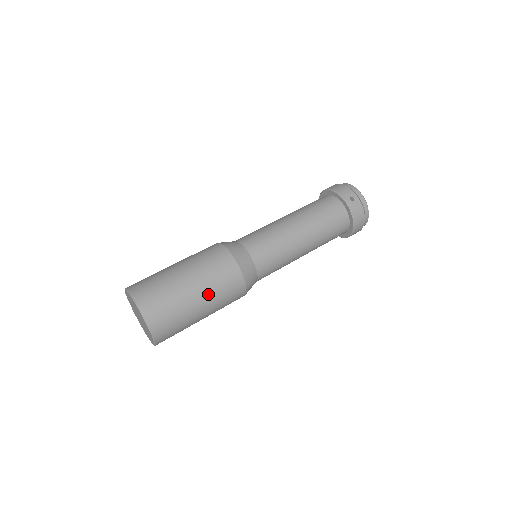
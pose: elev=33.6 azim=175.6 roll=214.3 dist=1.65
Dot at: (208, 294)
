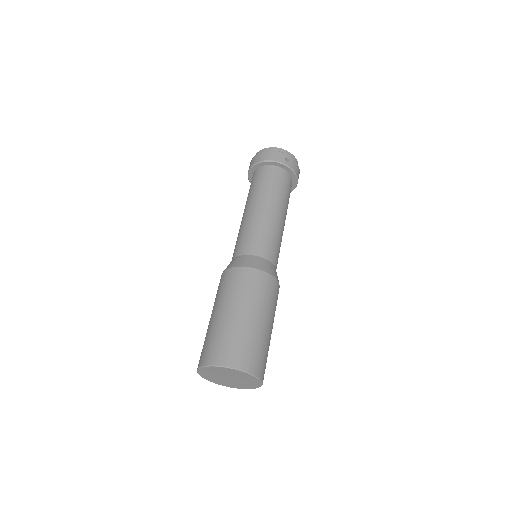
Dot at: (270, 315)
